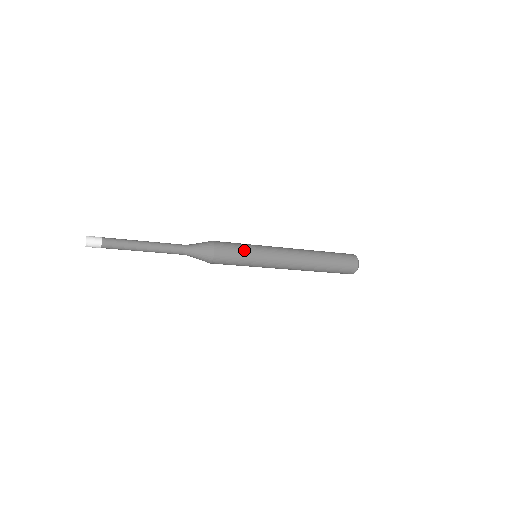
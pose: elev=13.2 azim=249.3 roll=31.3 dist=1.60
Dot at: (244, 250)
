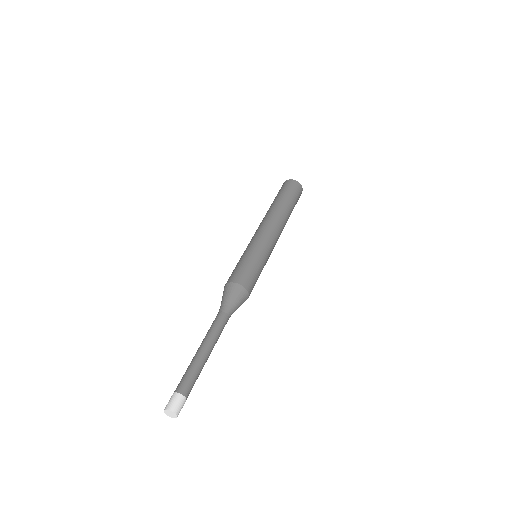
Dot at: occluded
